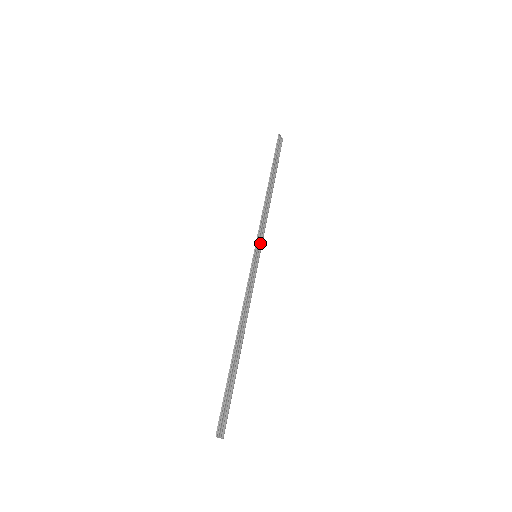
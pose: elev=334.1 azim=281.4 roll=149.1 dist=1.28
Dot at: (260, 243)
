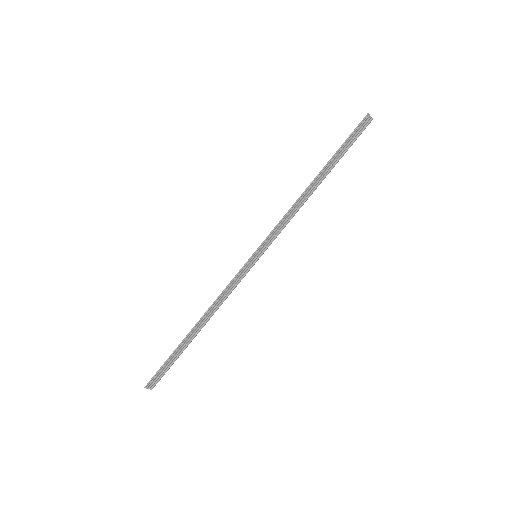
Dot at: (268, 244)
